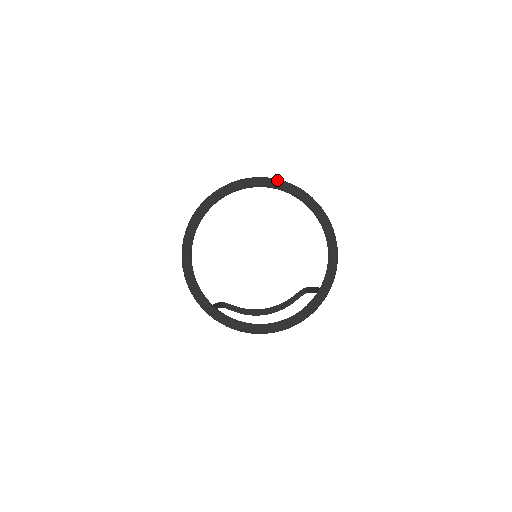
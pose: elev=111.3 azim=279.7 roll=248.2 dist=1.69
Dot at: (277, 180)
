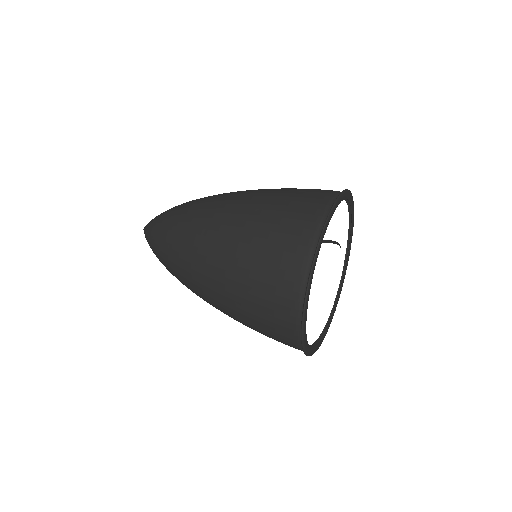
Dot at: (335, 206)
